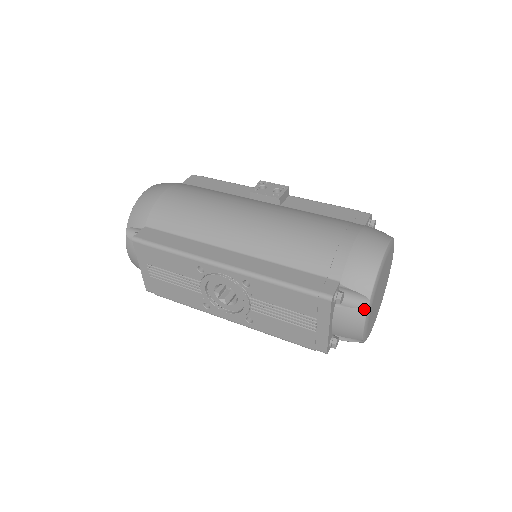
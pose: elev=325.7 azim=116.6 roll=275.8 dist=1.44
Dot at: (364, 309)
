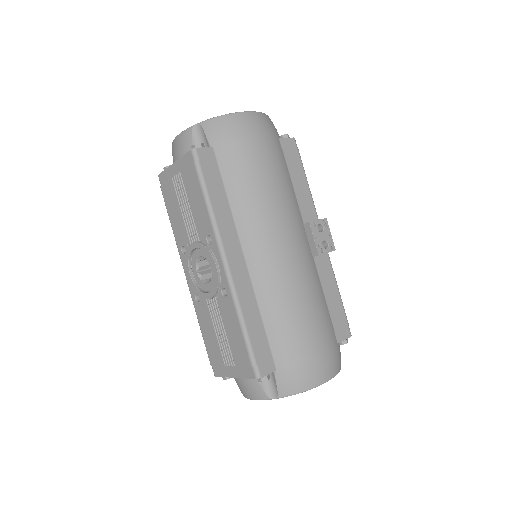
Dot at: (267, 397)
